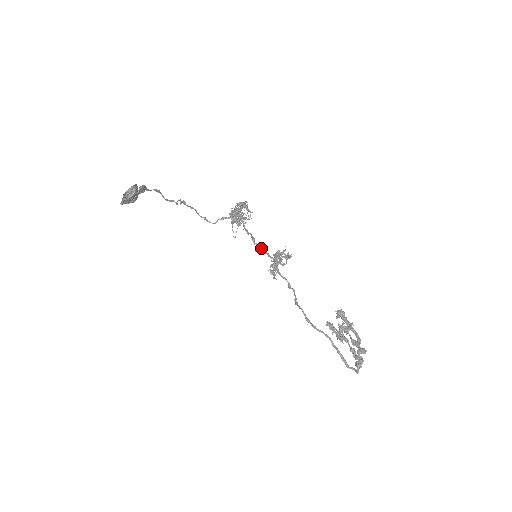
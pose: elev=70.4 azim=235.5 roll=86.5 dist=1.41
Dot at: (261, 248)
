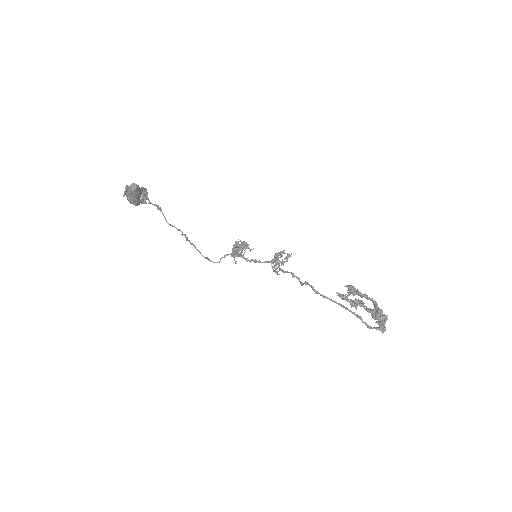
Dot at: (262, 262)
